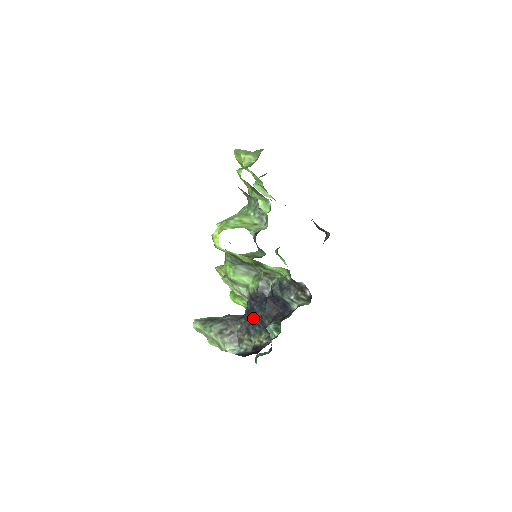
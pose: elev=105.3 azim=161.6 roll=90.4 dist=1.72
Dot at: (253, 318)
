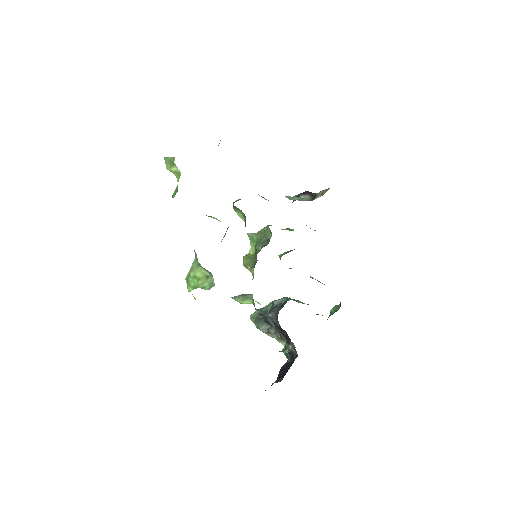
Dot at: occluded
